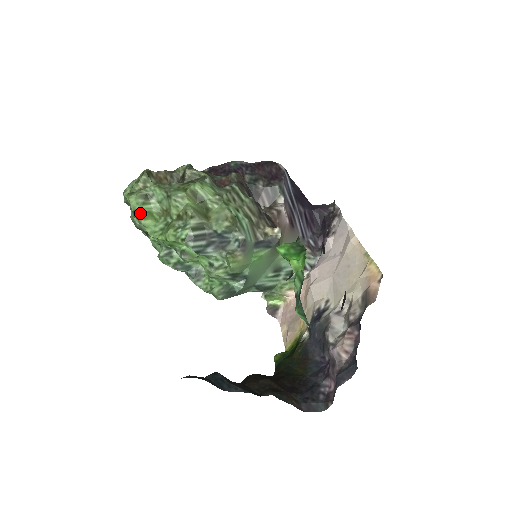
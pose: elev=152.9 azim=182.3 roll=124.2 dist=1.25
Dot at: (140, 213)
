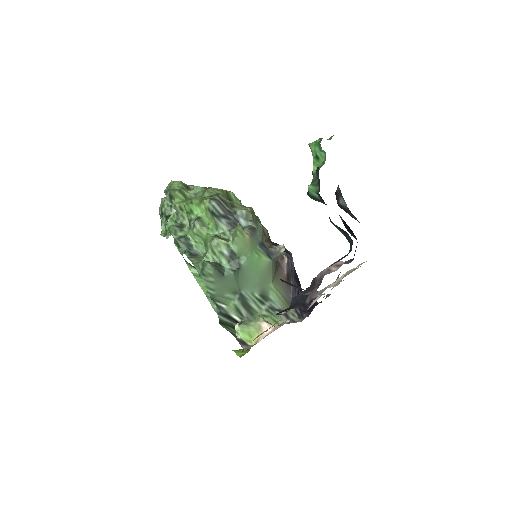
Dot at: (177, 189)
